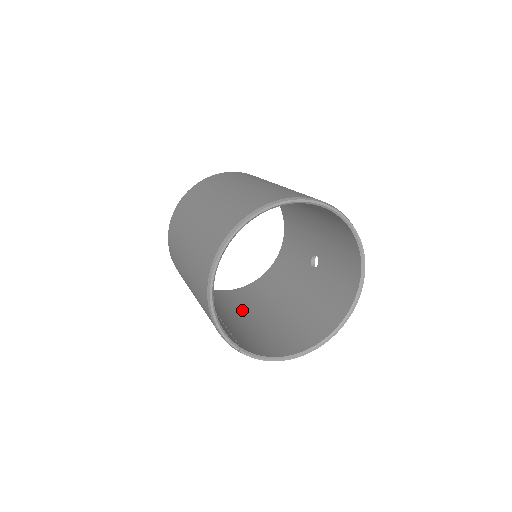
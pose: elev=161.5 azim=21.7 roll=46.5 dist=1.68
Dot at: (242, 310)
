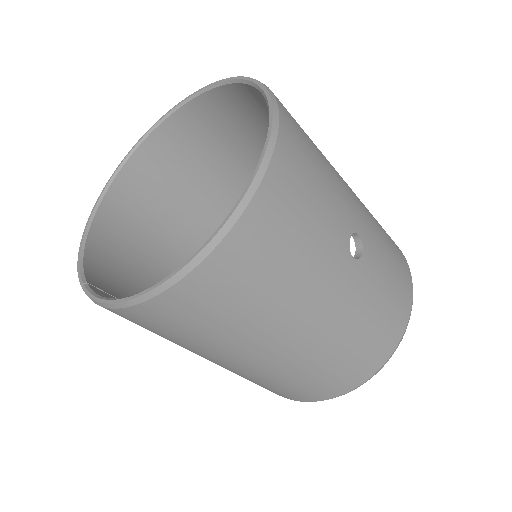
Dot at: occluded
